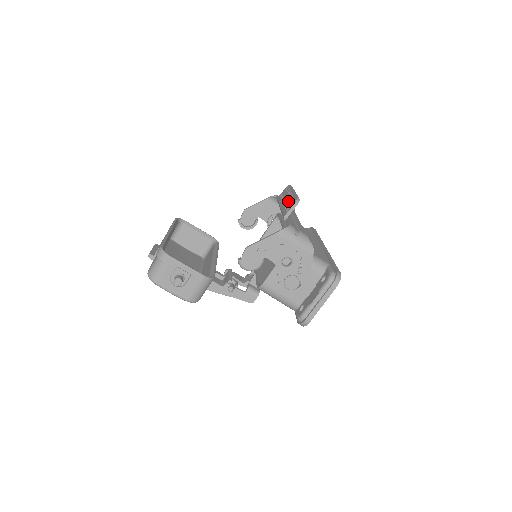
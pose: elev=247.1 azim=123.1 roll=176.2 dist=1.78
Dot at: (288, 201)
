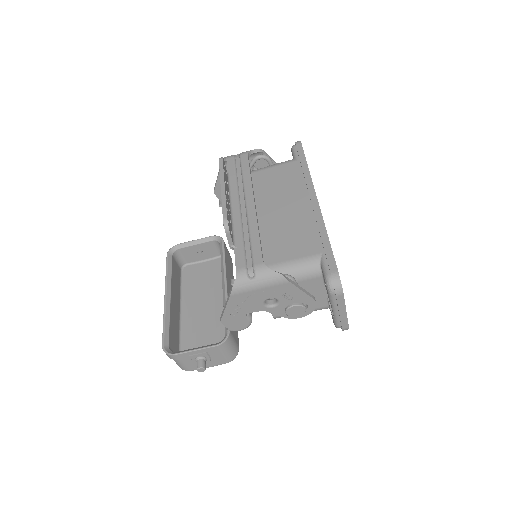
Dot at: occluded
